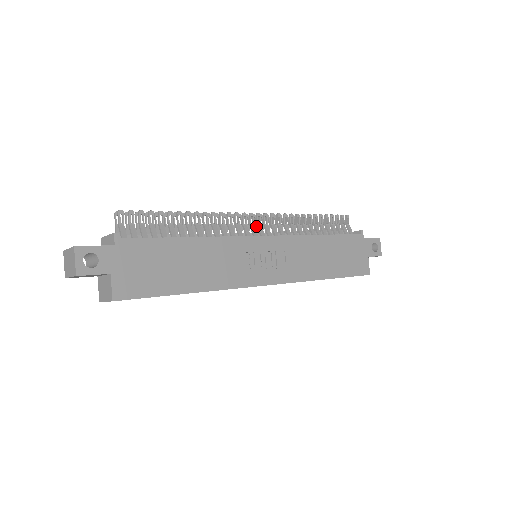
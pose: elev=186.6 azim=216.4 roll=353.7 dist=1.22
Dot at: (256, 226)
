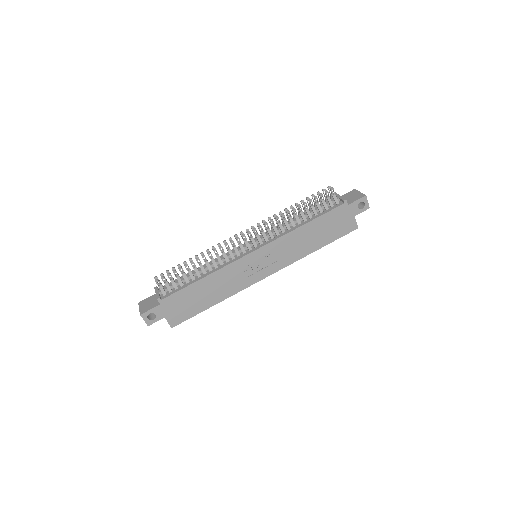
Dot at: (251, 236)
